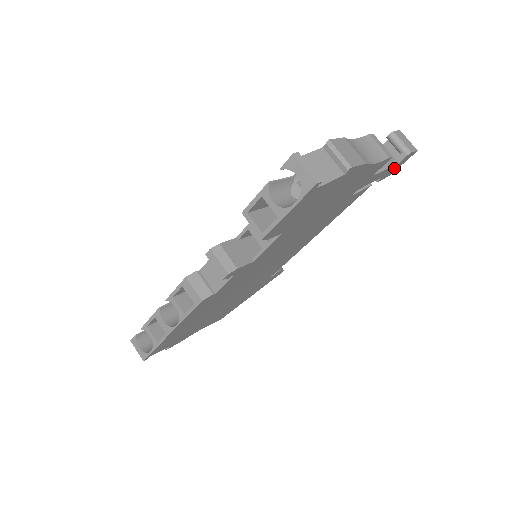
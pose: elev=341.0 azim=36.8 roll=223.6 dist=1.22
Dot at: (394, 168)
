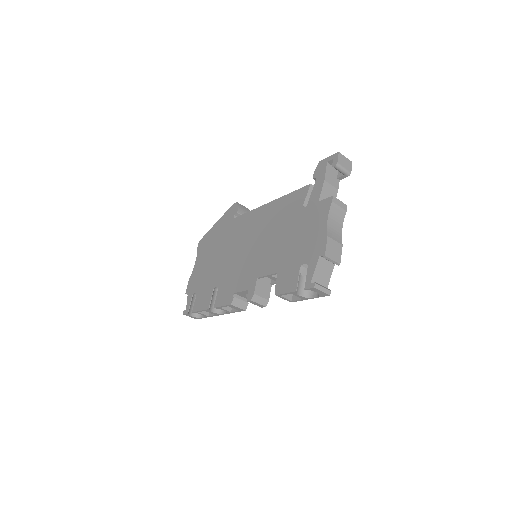
Dot at: occluded
